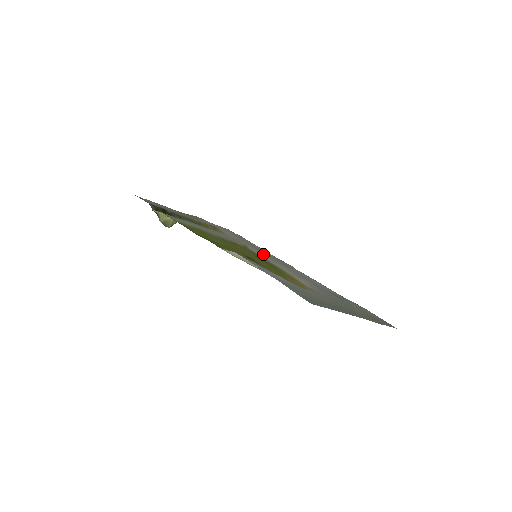
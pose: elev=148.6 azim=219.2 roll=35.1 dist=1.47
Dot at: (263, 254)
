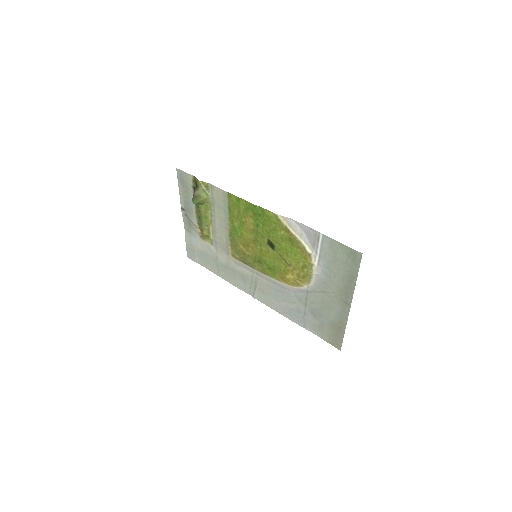
Dot at: (245, 267)
